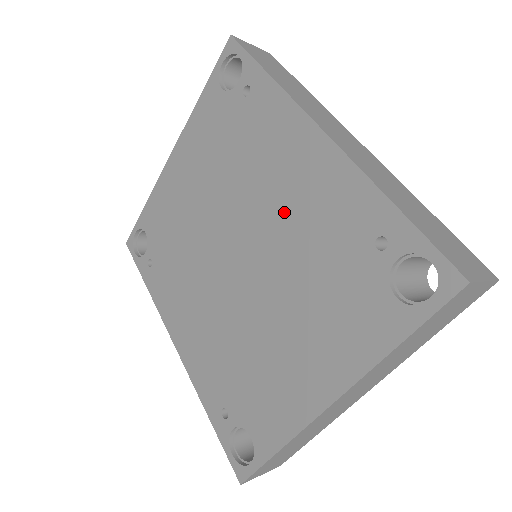
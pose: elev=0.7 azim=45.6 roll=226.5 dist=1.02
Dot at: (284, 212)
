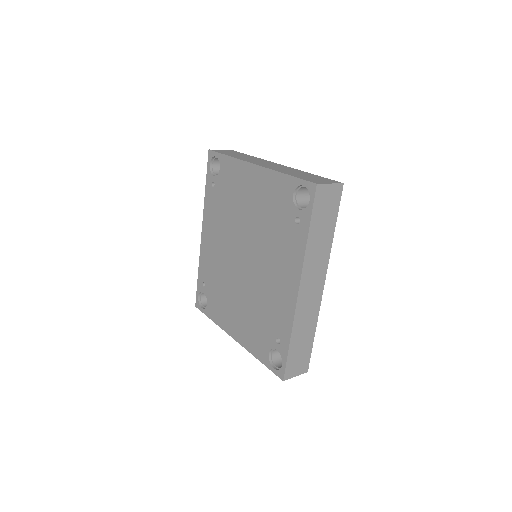
Dot at: (267, 282)
